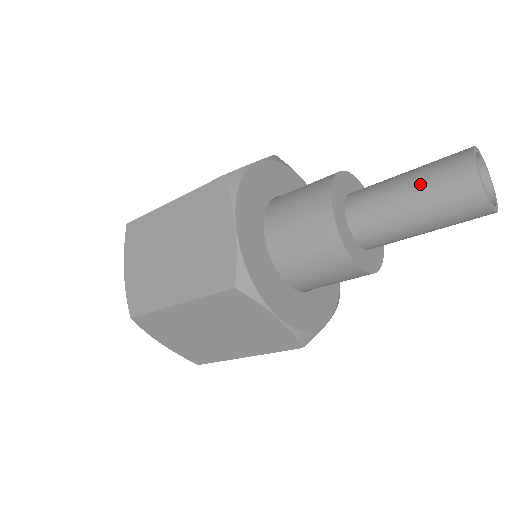
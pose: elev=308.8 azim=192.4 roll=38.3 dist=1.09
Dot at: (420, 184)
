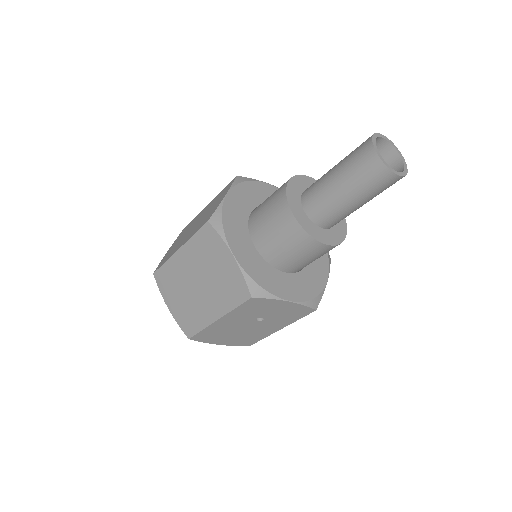
Dot at: (343, 159)
